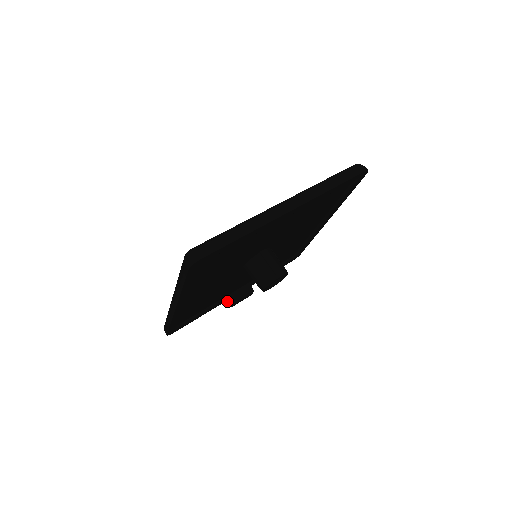
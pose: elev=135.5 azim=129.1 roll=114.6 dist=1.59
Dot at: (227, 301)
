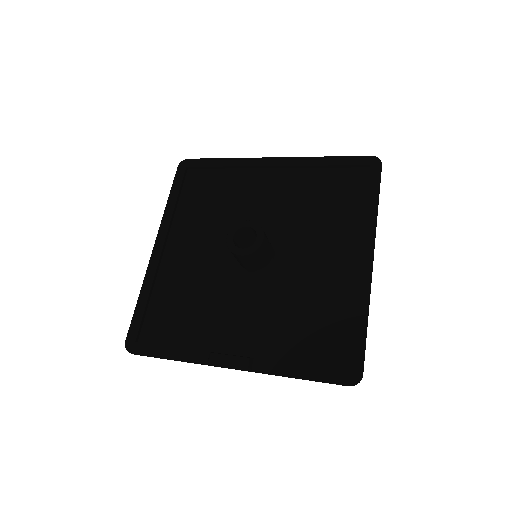
Dot at: occluded
